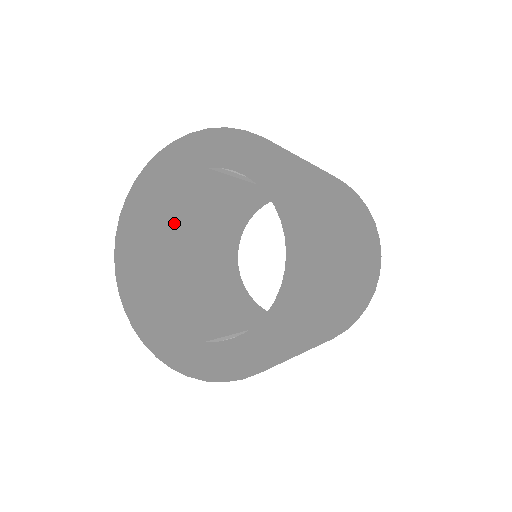
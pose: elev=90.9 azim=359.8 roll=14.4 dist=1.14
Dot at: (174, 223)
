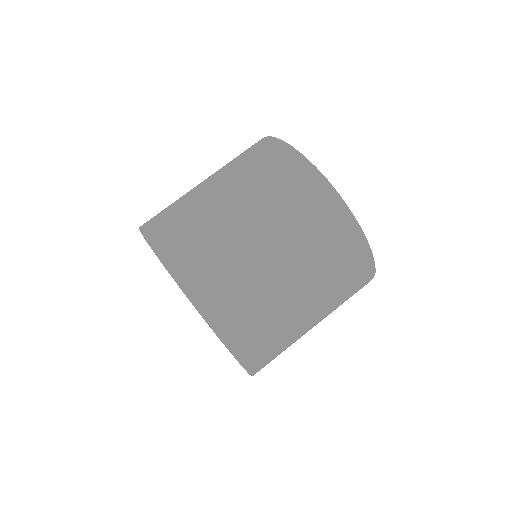
Dot at: occluded
